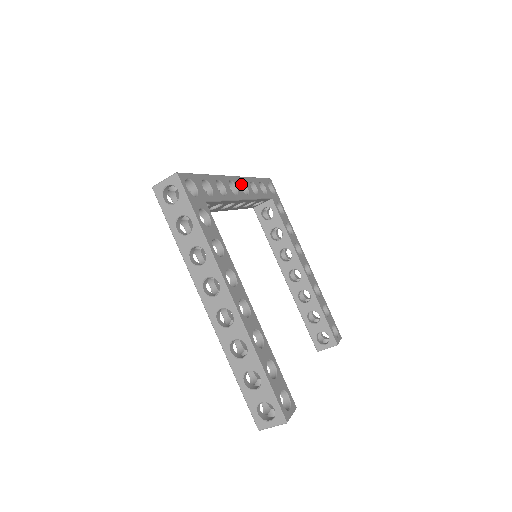
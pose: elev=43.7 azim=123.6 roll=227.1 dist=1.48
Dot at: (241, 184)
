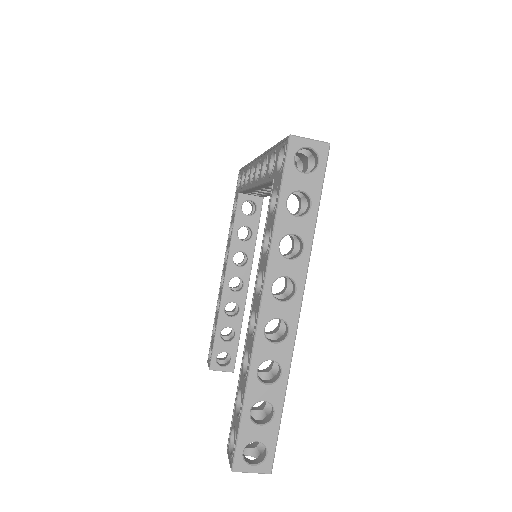
Dot at: occluded
